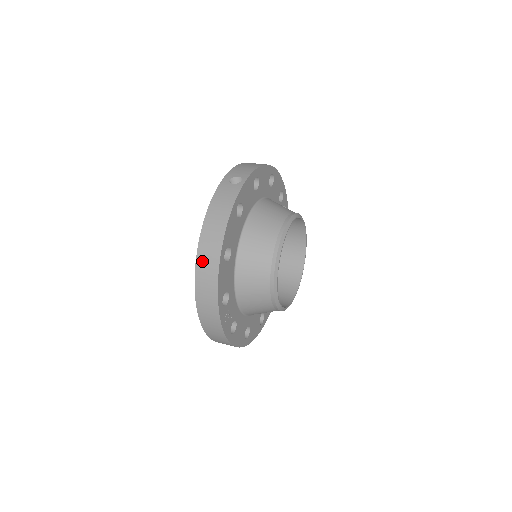
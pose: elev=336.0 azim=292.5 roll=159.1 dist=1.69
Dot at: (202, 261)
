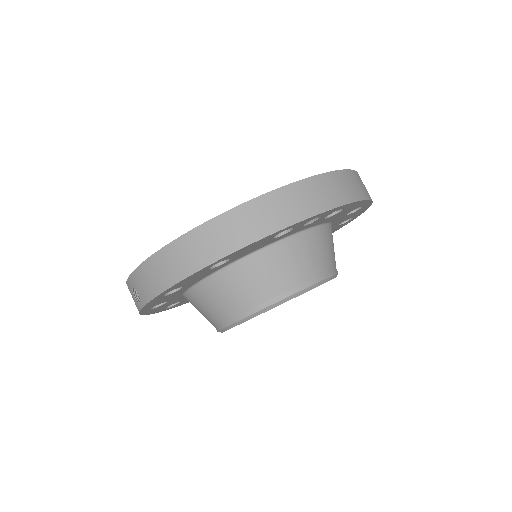
Dot at: occluded
